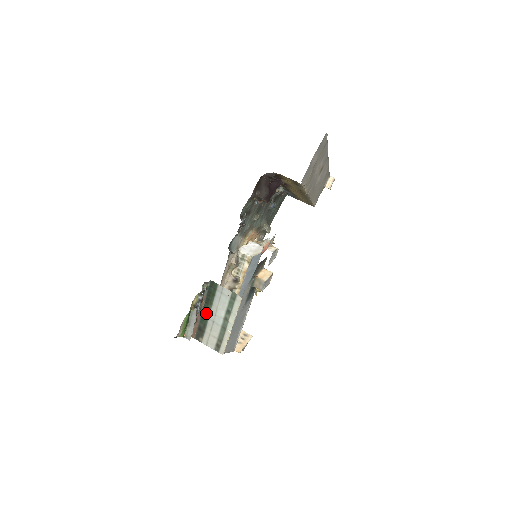
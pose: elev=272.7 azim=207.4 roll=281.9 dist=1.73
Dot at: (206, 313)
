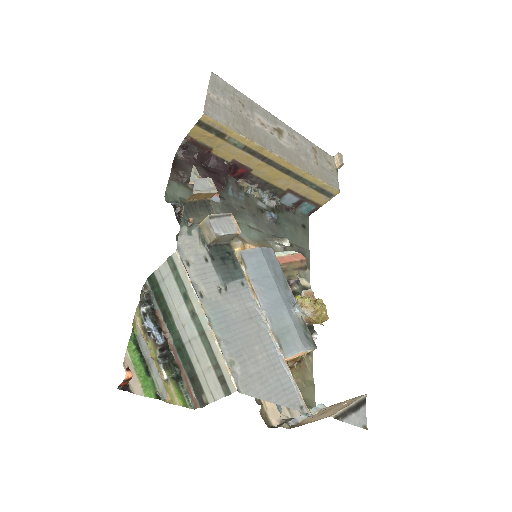
Dot at: (177, 338)
